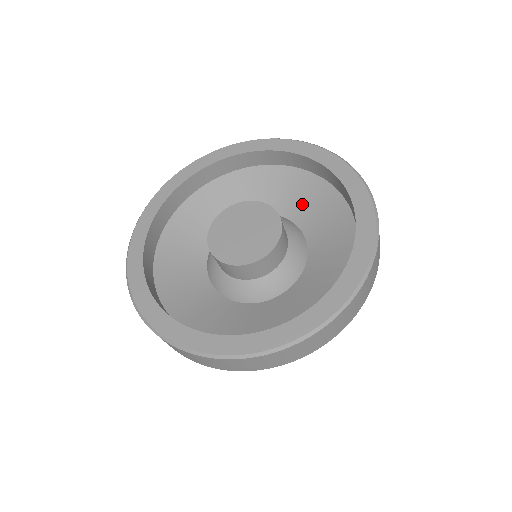
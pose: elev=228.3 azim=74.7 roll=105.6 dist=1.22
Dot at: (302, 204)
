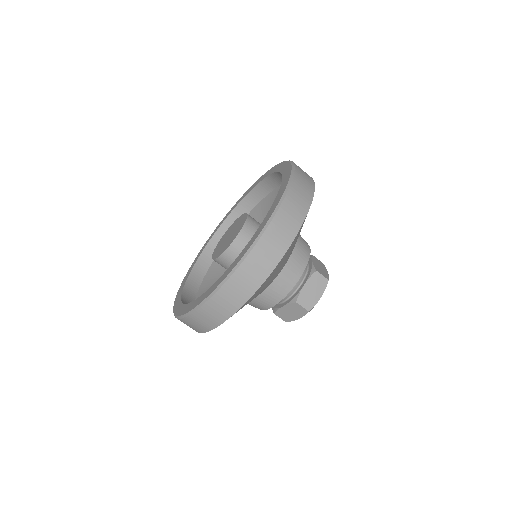
Dot at: (262, 220)
